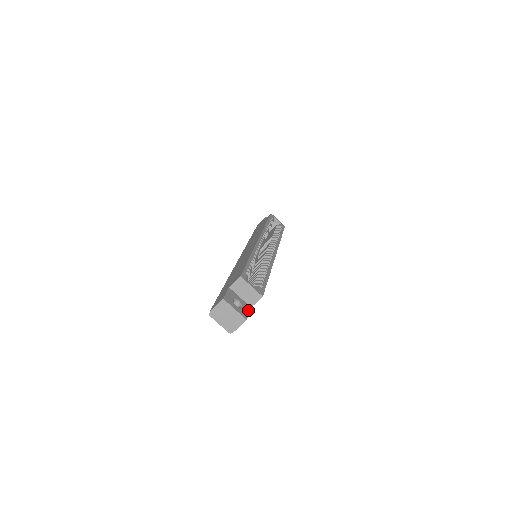
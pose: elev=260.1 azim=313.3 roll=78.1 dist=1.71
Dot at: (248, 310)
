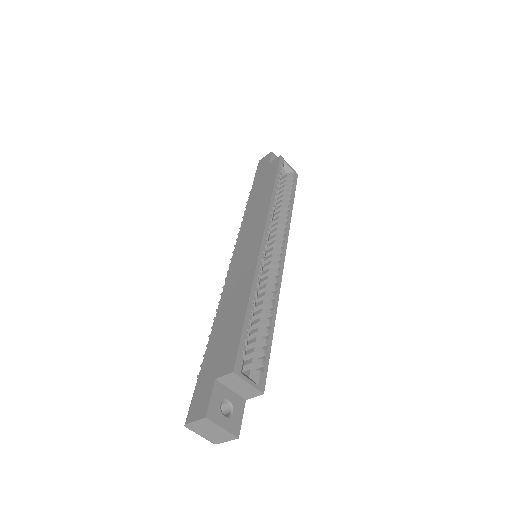
Dot at: (241, 411)
